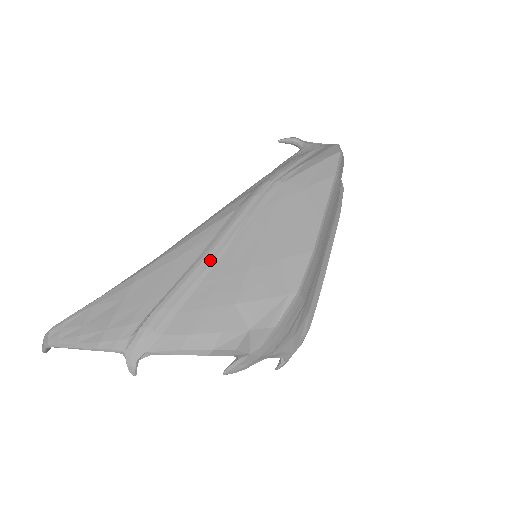
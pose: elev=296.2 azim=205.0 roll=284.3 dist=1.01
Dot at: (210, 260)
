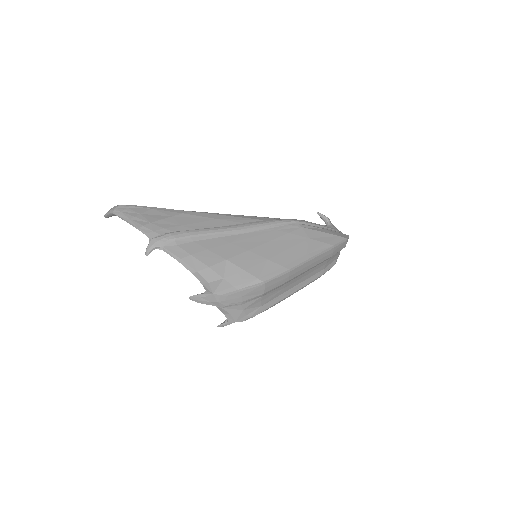
Dot at: (231, 231)
